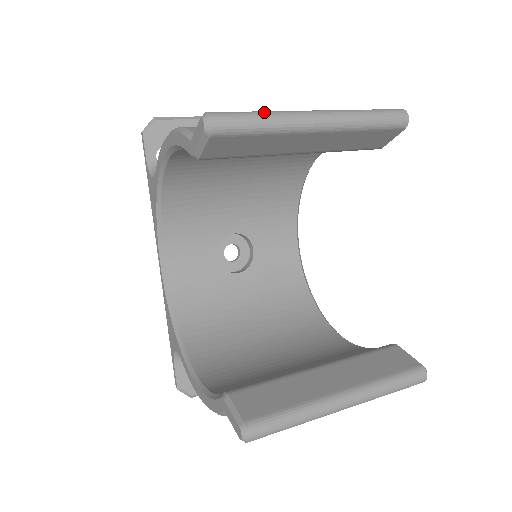
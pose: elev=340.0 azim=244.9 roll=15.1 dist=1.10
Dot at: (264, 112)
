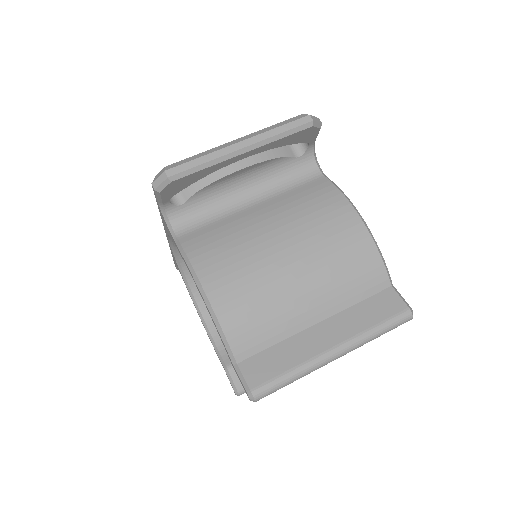
Dot at: (296, 377)
